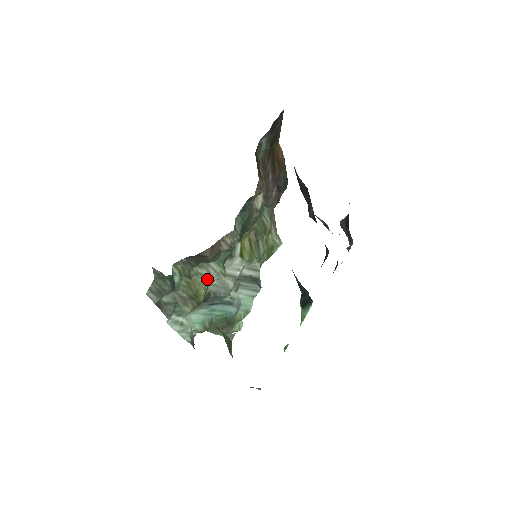
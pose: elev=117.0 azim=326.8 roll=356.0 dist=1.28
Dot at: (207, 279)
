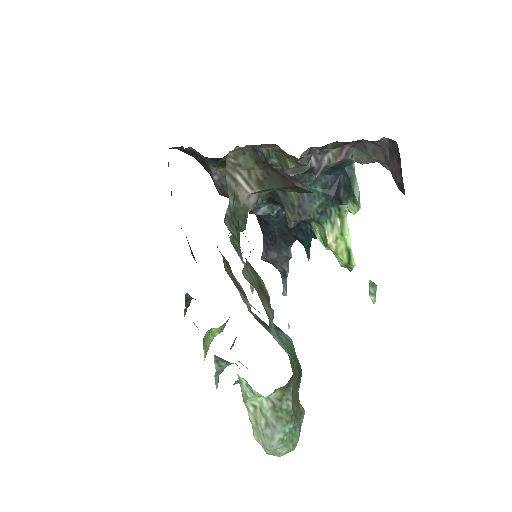
Dot at: occluded
